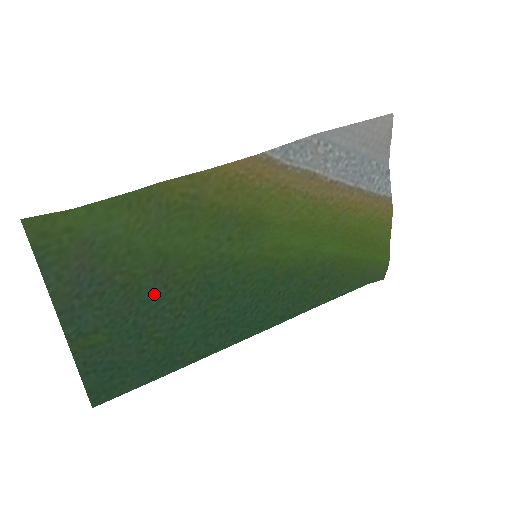
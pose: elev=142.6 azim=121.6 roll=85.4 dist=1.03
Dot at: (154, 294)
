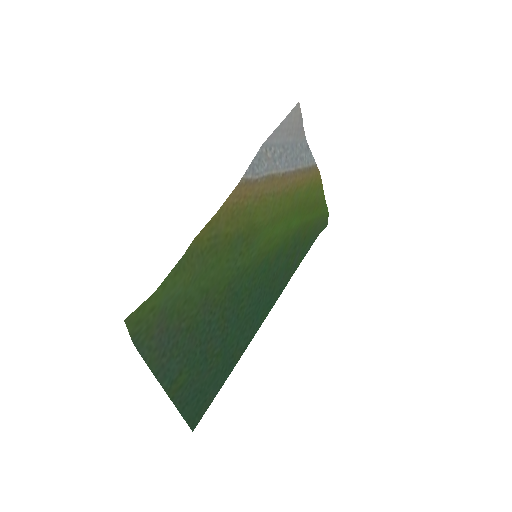
Dot at: (206, 323)
